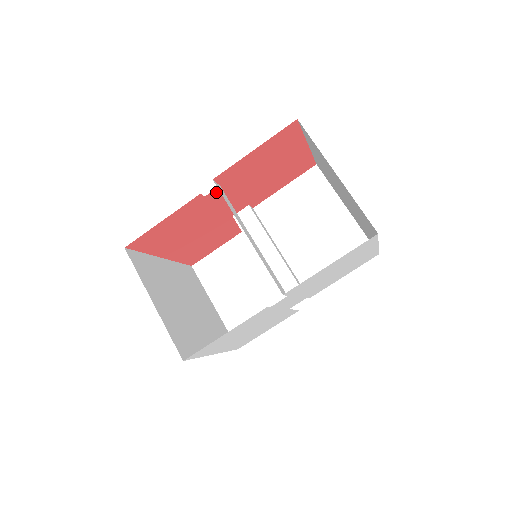
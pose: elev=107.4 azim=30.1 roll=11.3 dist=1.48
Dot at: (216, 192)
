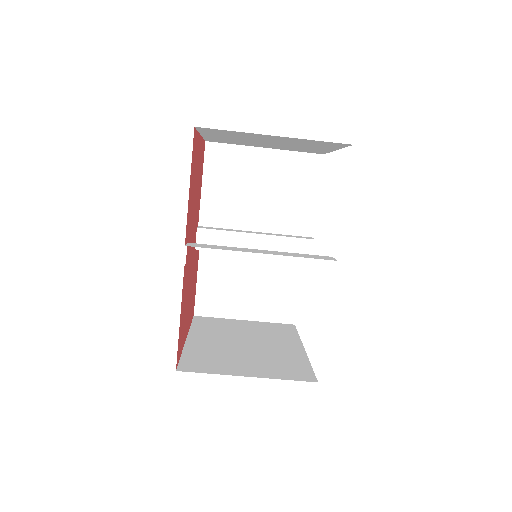
Dot at: (187, 250)
